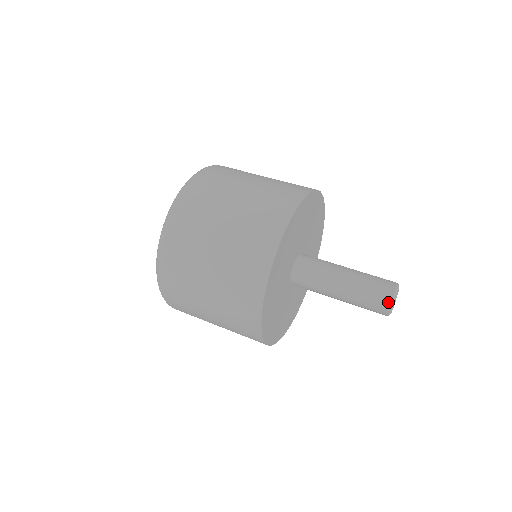
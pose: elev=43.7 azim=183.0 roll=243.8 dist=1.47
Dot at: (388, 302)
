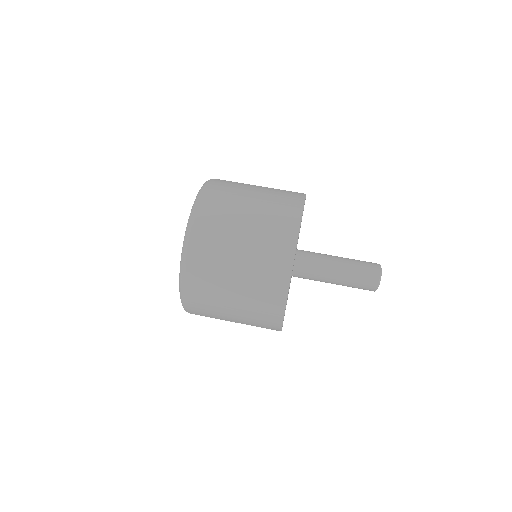
Dot at: (378, 273)
